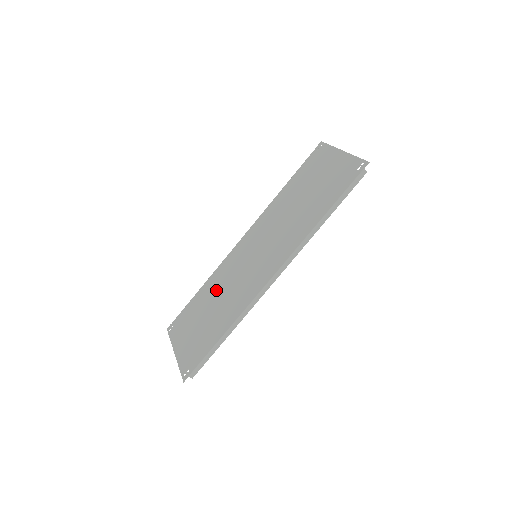
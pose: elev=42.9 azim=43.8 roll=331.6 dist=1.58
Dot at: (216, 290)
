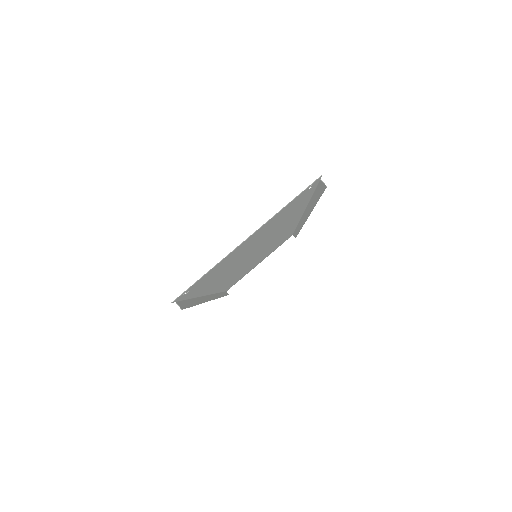
Dot at: occluded
